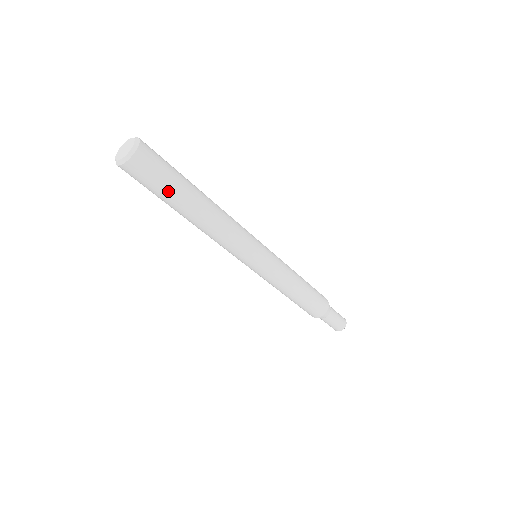
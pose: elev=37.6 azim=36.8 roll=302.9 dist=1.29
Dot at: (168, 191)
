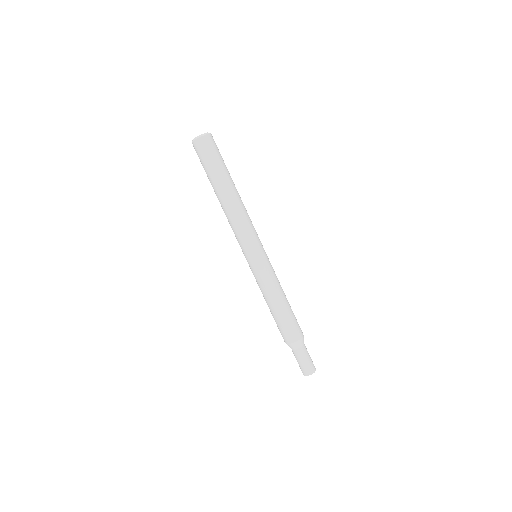
Dot at: (224, 164)
